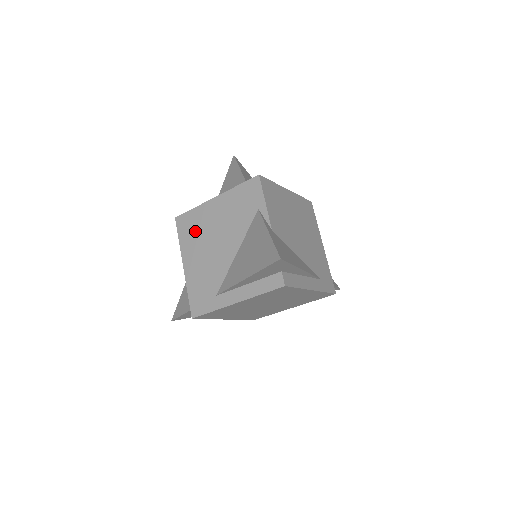
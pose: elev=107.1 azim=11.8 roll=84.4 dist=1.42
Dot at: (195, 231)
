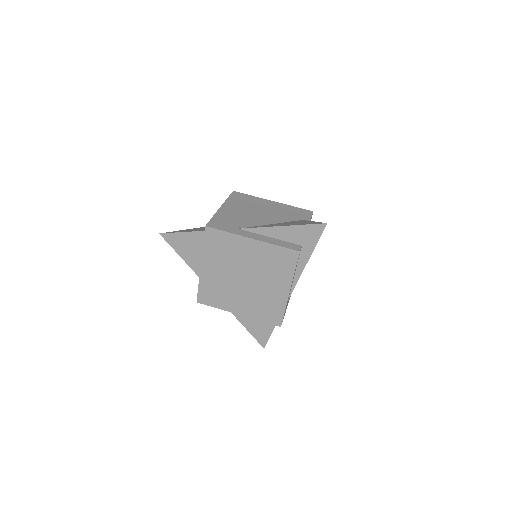
Dot at: (245, 202)
